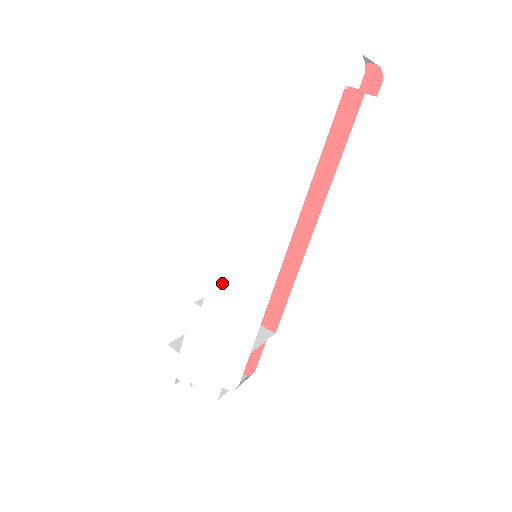
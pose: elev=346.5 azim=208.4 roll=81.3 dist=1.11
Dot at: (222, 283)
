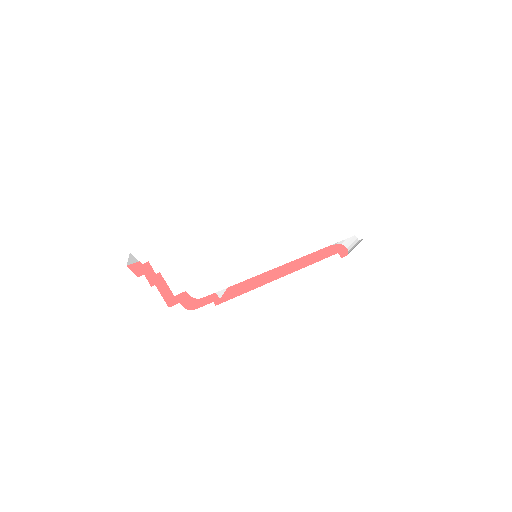
Dot at: (240, 245)
